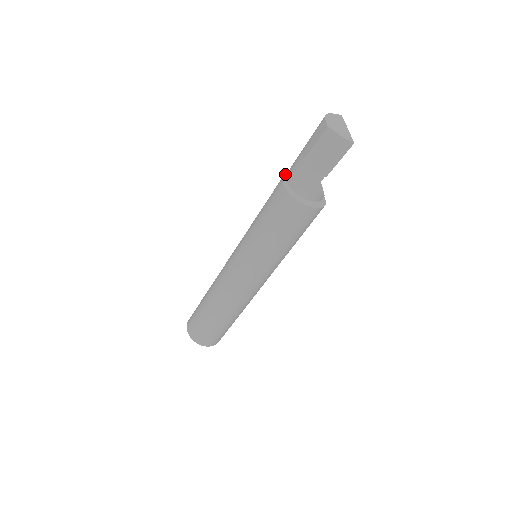
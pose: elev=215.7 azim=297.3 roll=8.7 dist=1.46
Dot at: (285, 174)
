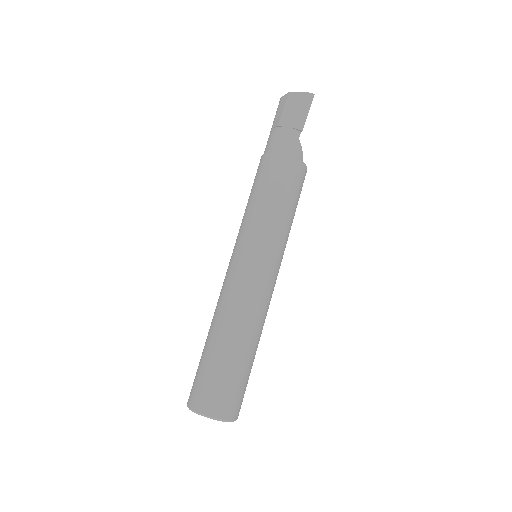
Dot at: occluded
